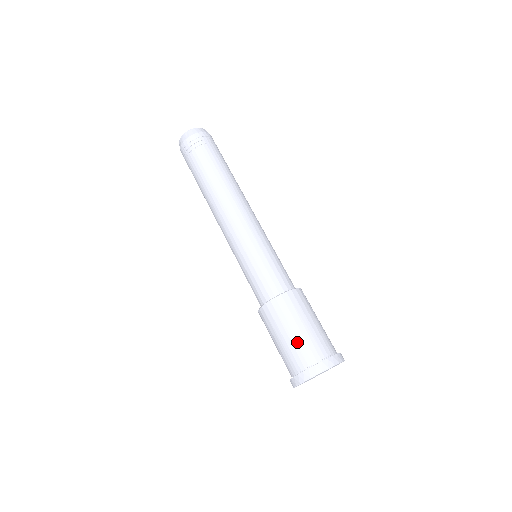
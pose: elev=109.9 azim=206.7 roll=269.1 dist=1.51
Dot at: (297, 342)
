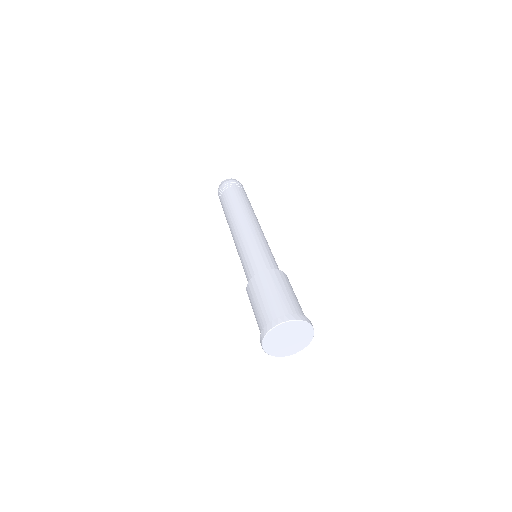
Dot at: (268, 303)
